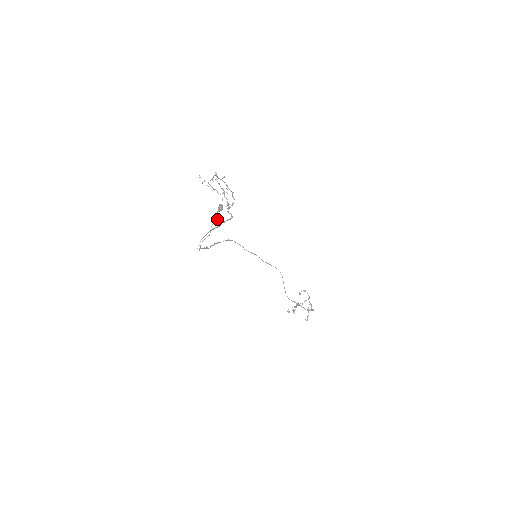
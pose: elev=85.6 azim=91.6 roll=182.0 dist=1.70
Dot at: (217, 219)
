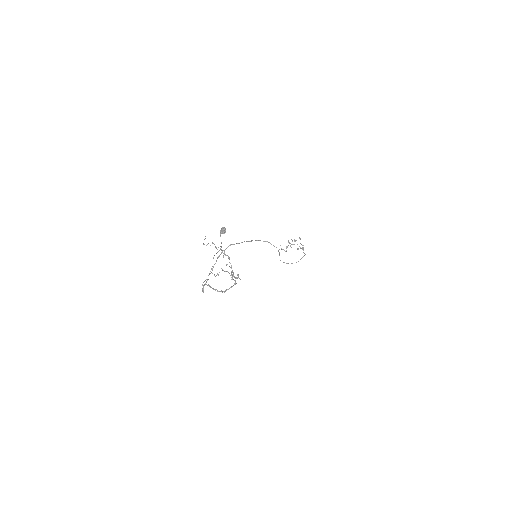
Dot at: (220, 249)
